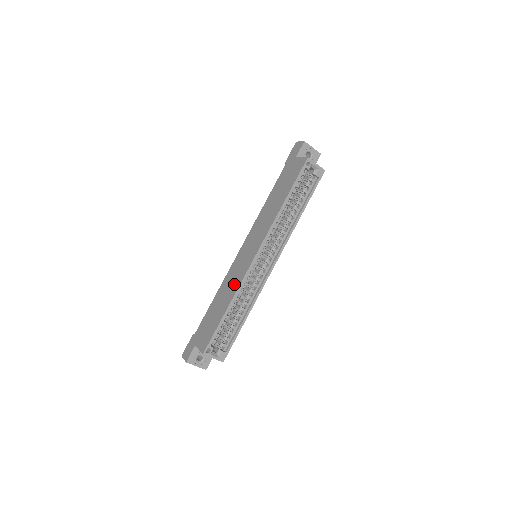
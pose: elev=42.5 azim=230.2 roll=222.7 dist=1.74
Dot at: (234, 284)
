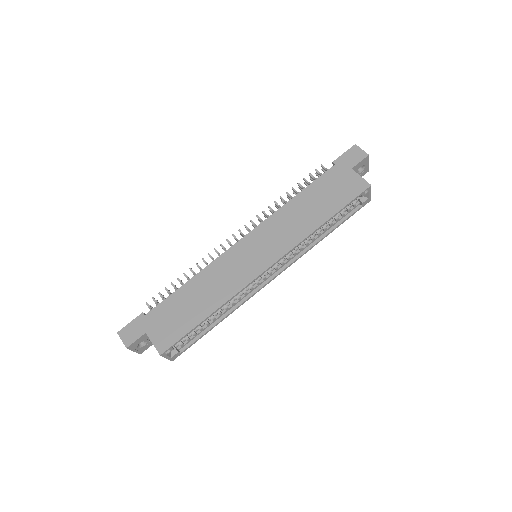
Dot at: (226, 286)
